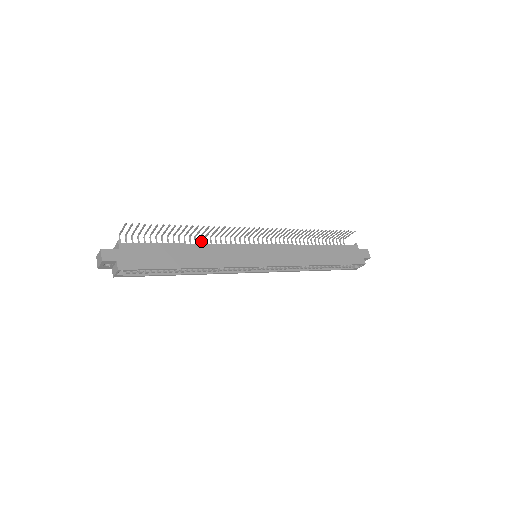
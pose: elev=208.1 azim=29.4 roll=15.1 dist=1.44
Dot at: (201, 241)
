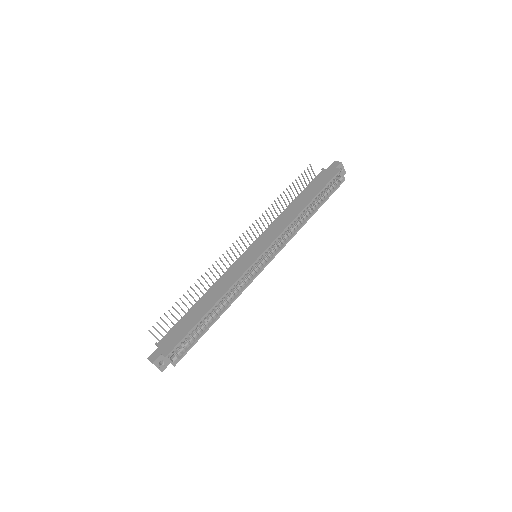
Dot at: occluded
